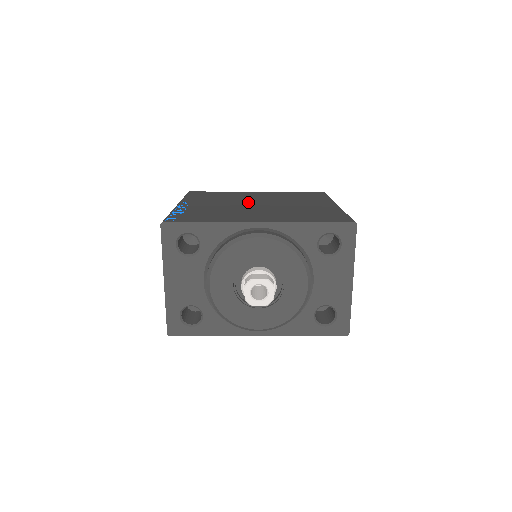
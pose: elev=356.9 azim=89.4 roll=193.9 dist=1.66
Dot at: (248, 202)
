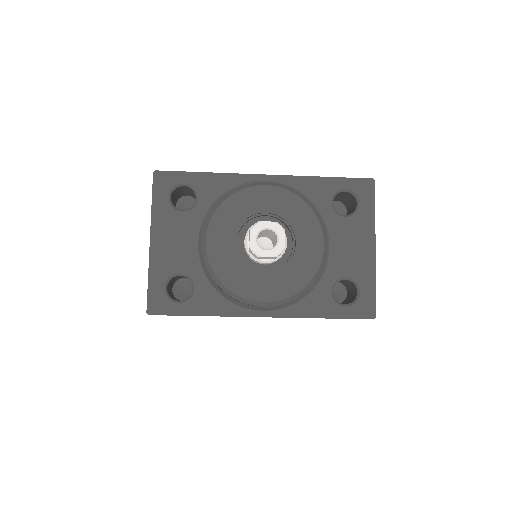
Dot at: occluded
